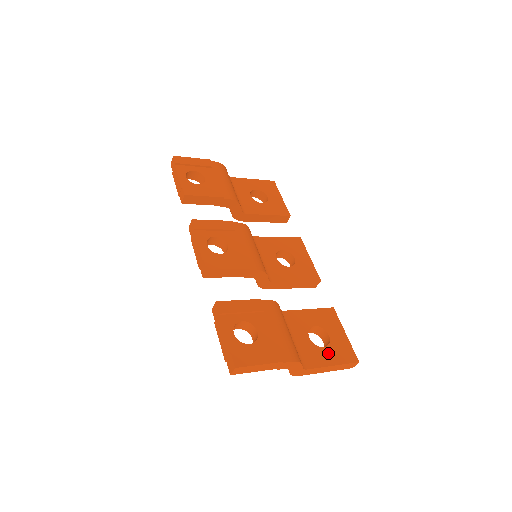
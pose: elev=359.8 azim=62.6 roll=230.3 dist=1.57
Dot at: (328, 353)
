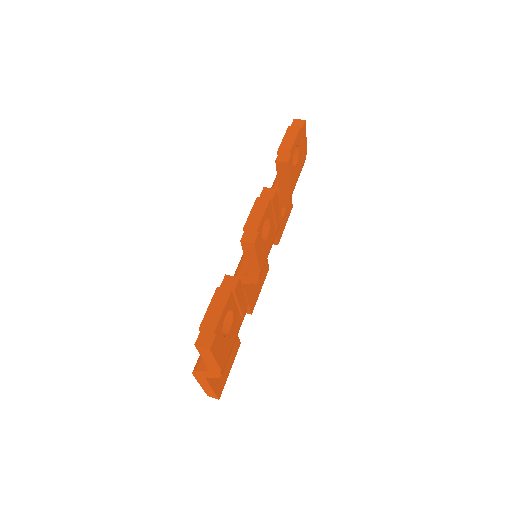
Dot at: occluded
